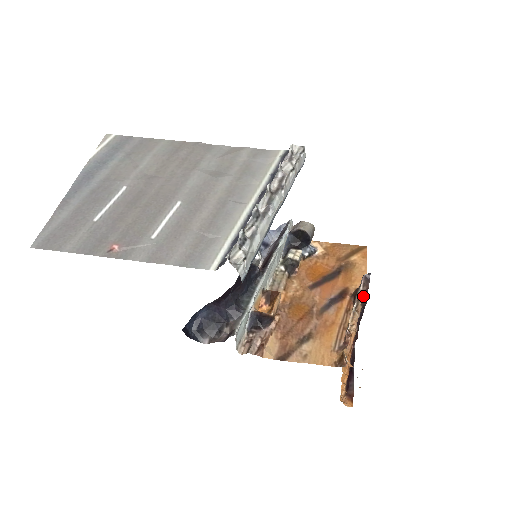
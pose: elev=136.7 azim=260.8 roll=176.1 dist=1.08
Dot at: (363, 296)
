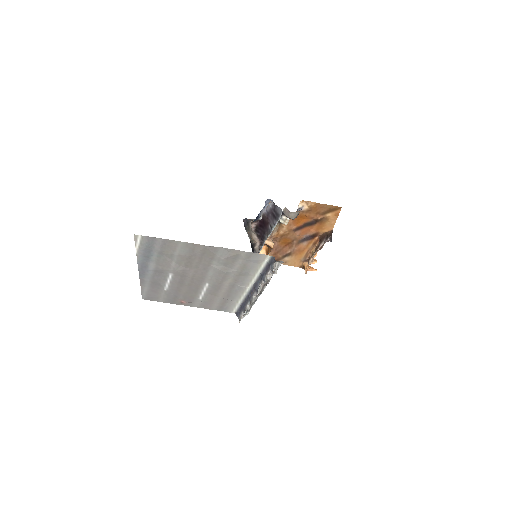
Dot at: occluded
